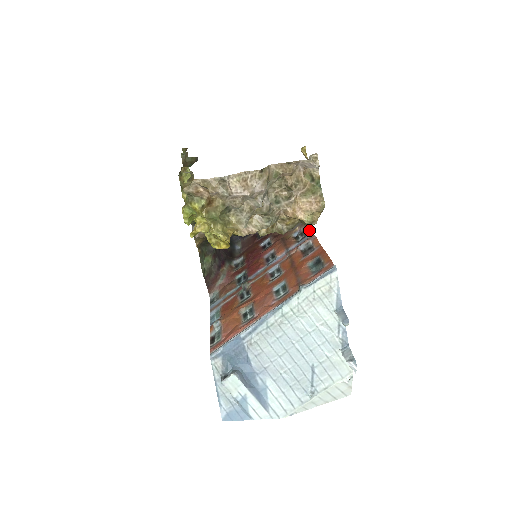
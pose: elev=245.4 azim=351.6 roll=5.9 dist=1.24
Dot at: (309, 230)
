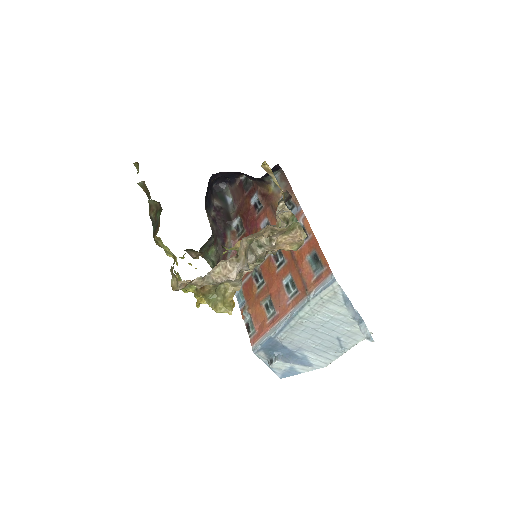
Dot at: (295, 202)
